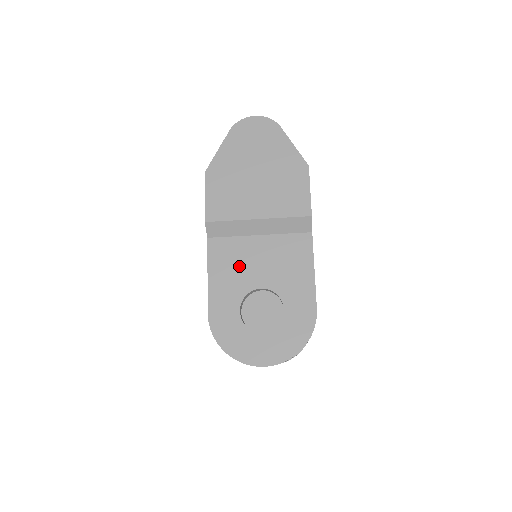
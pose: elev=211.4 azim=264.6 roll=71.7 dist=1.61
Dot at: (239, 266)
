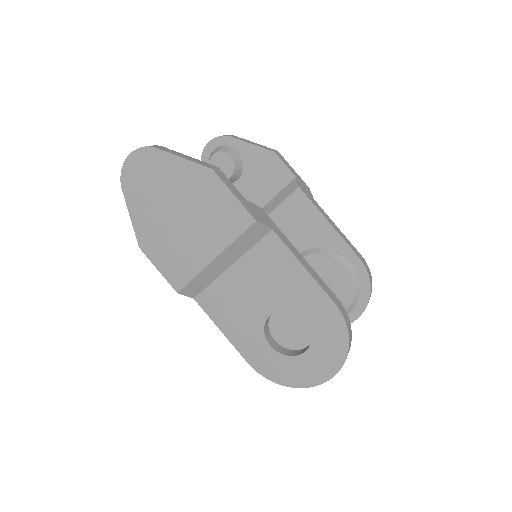
Dot at: (237, 307)
